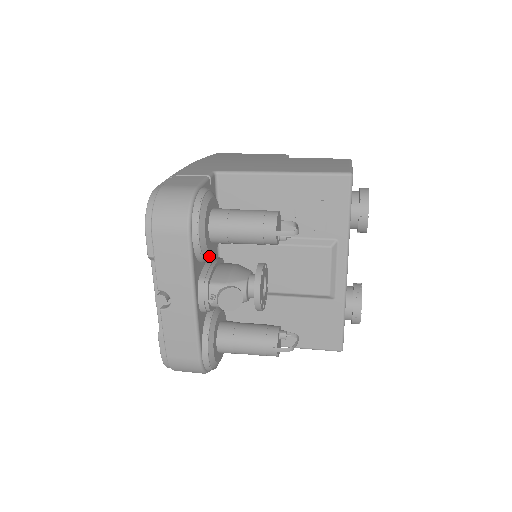
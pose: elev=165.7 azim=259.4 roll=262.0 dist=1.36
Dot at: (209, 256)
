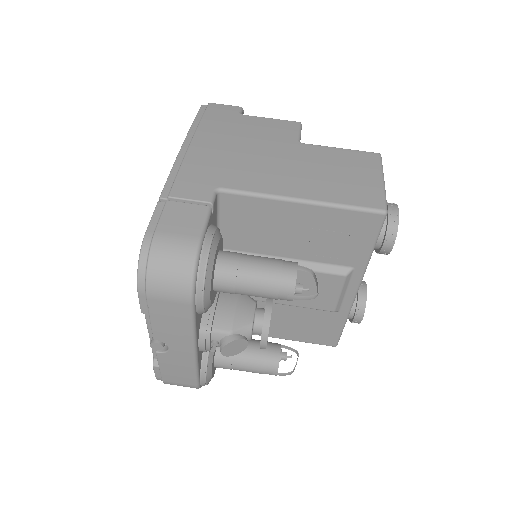
Dot at: occluded
